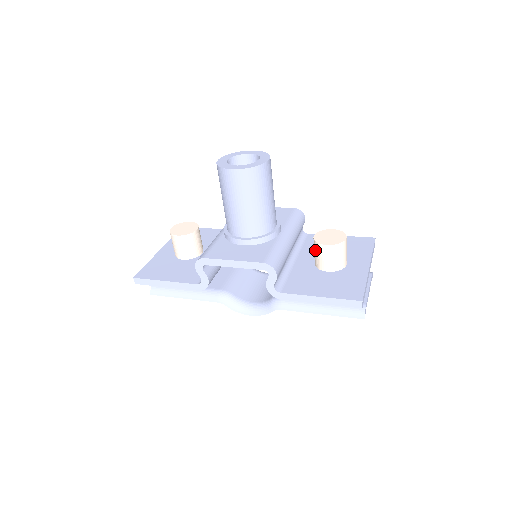
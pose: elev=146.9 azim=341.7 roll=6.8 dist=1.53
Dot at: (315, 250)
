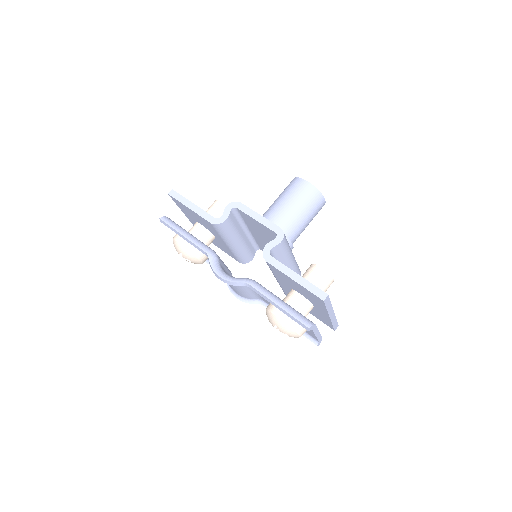
Dot at: (307, 270)
